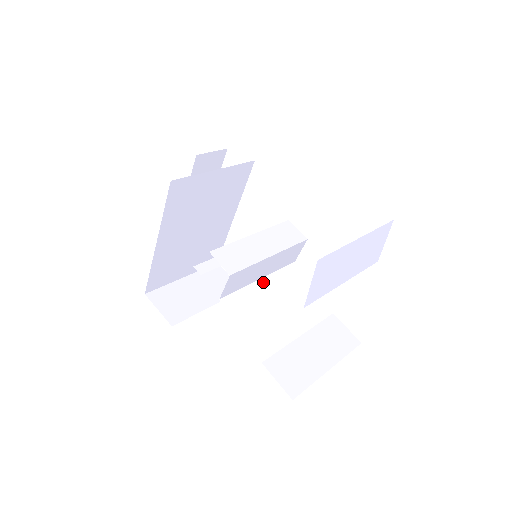
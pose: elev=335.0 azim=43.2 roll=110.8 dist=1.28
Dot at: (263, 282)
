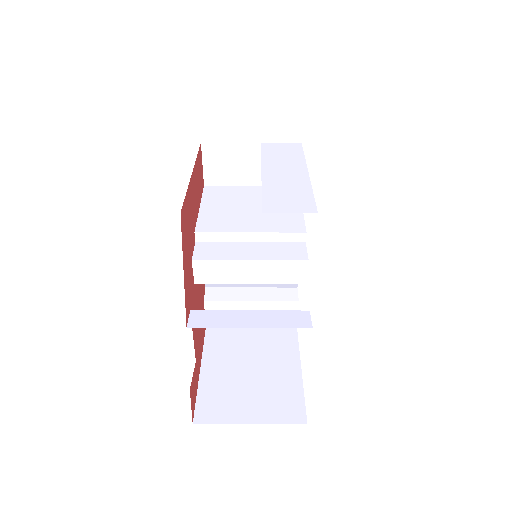
Dot at: occluded
